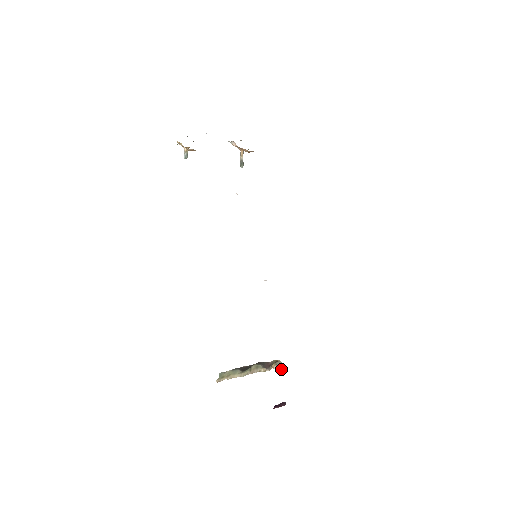
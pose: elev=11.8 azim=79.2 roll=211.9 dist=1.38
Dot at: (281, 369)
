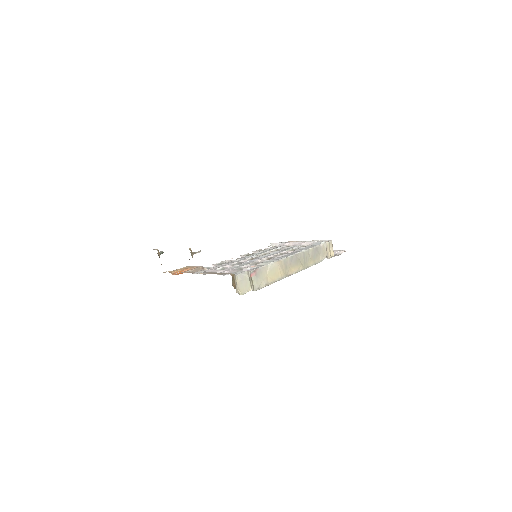
Dot at: occluded
